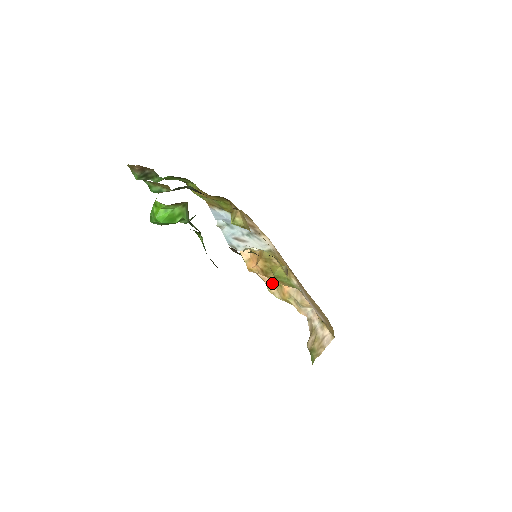
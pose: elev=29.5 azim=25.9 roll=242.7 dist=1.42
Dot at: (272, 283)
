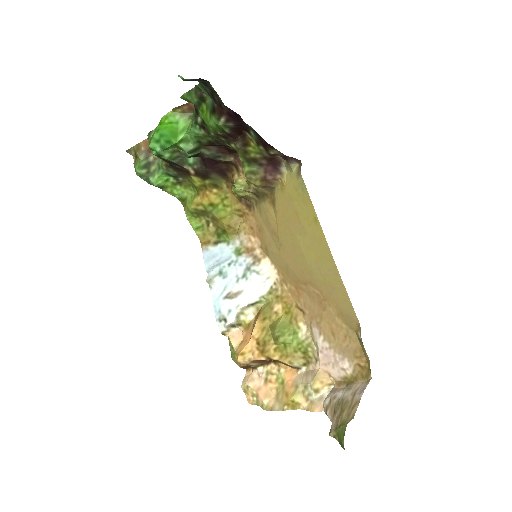
Dot at: (270, 390)
